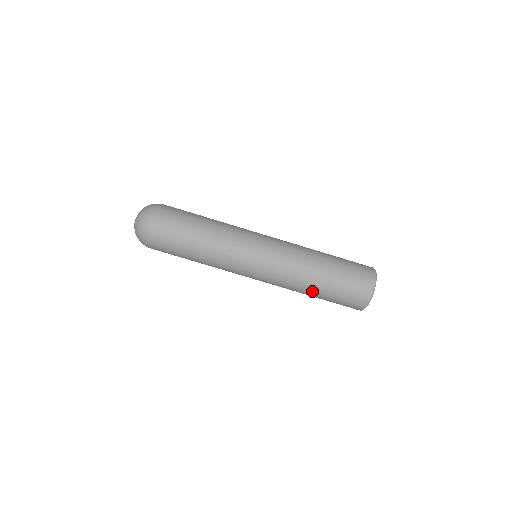
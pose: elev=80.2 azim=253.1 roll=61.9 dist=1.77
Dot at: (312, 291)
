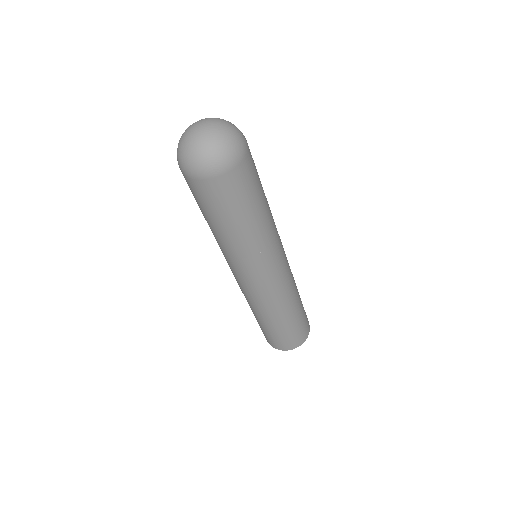
Dot at: (273, 320)
